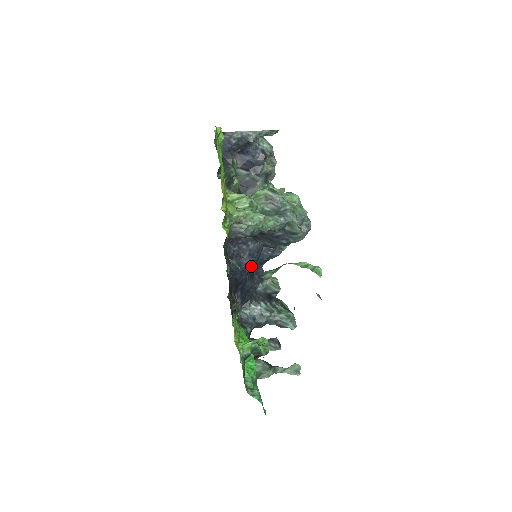
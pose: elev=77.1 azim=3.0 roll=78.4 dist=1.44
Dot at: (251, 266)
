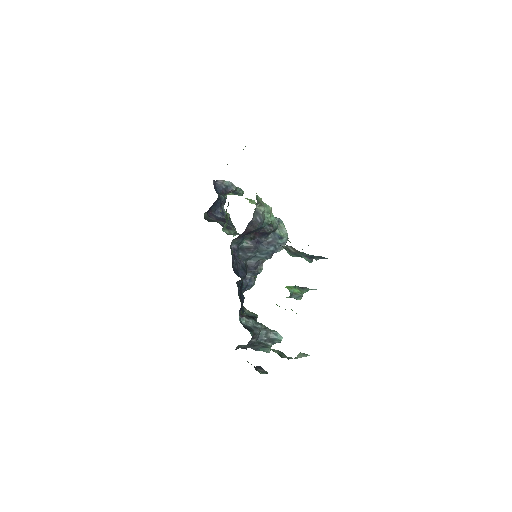
Dot at: occluded
